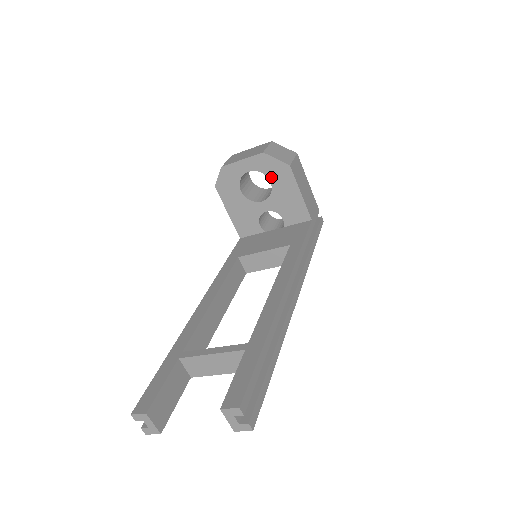
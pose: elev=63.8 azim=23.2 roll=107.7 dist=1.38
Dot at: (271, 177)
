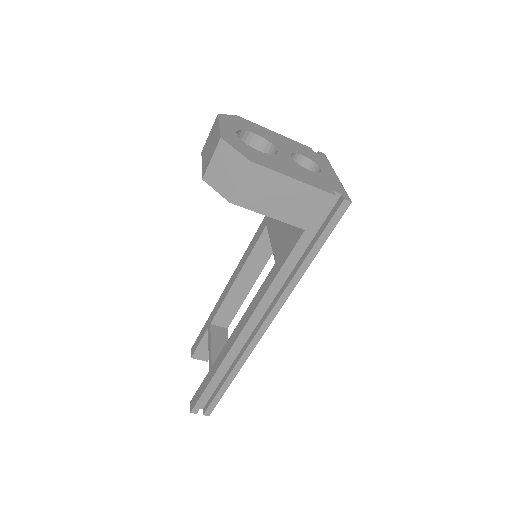
Dot at: occluded
